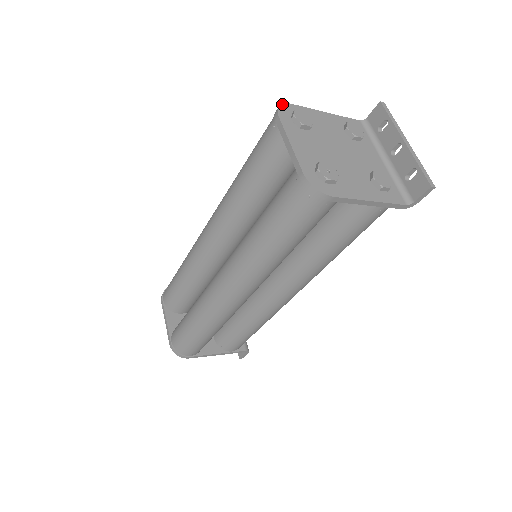
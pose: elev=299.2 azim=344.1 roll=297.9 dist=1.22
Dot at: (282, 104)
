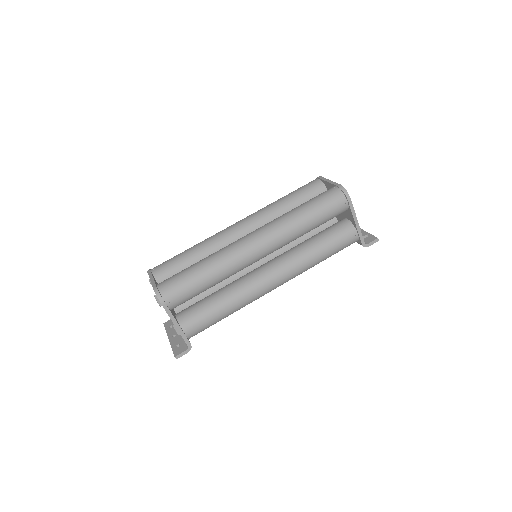
Dot at: occluded
